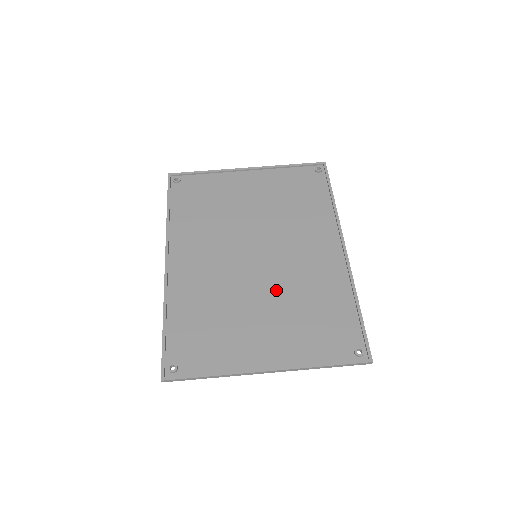
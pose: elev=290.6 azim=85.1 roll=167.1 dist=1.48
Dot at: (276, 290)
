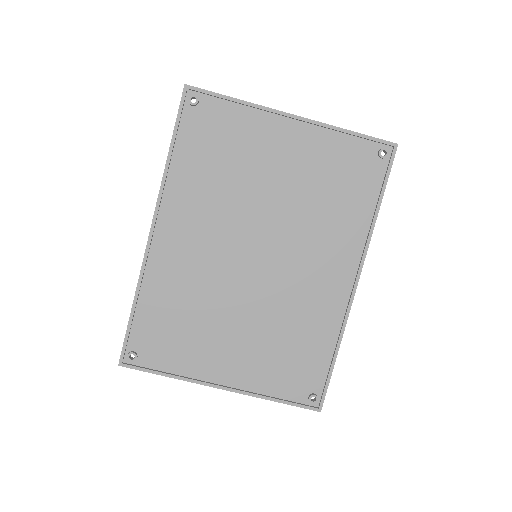
Dot at: (262, 307)
